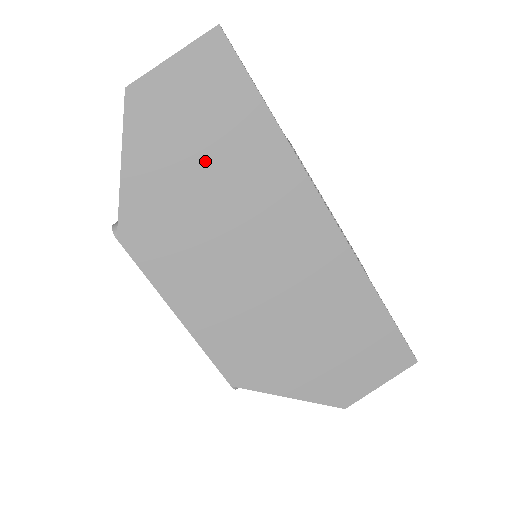
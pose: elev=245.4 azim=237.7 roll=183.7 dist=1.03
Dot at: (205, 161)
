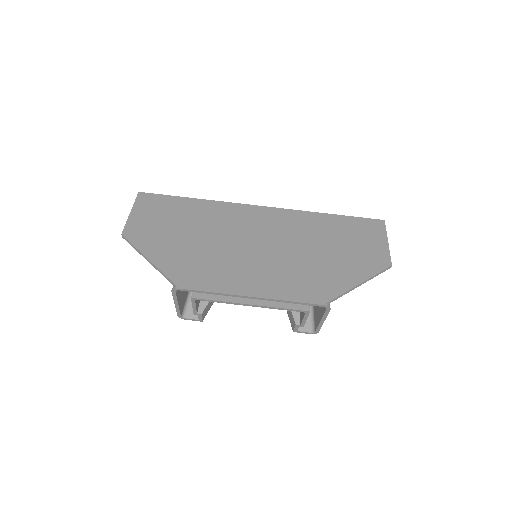
Dot at: (184, 230)
